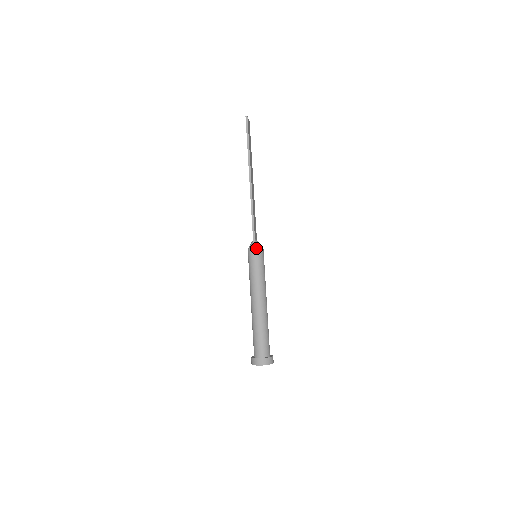
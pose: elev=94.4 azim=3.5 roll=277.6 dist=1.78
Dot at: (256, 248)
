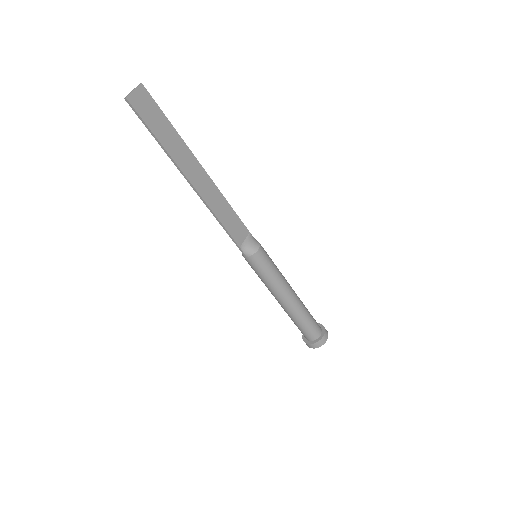
Dot at: (247, 257)
